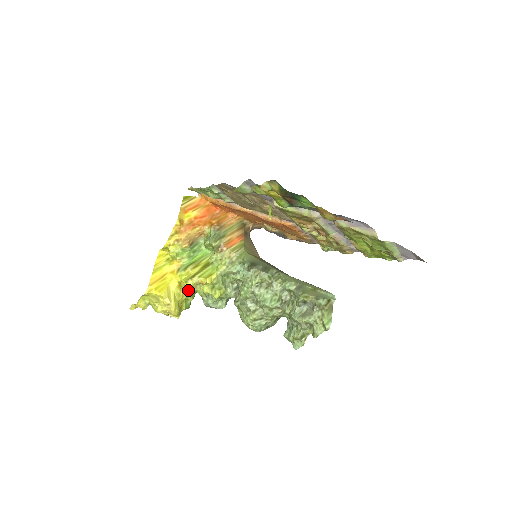
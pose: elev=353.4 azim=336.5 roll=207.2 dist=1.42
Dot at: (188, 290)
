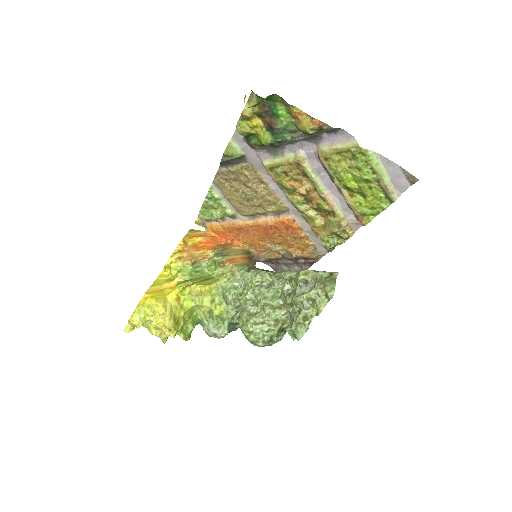
Dot at: (187, 307)
